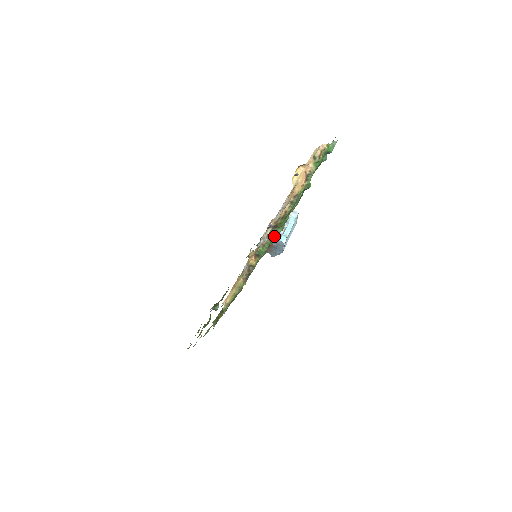
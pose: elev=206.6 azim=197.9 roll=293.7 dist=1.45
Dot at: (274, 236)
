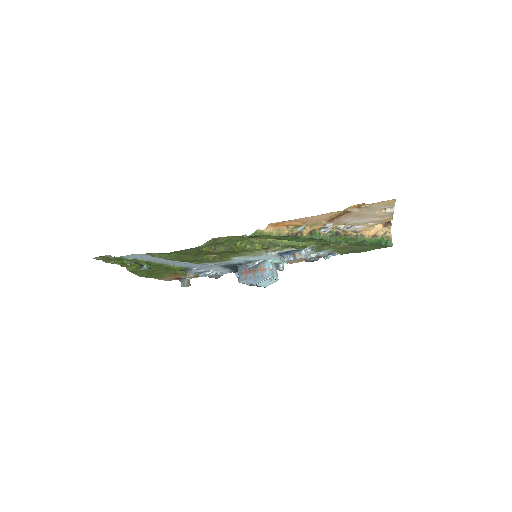
Dot at: (328, 239)
